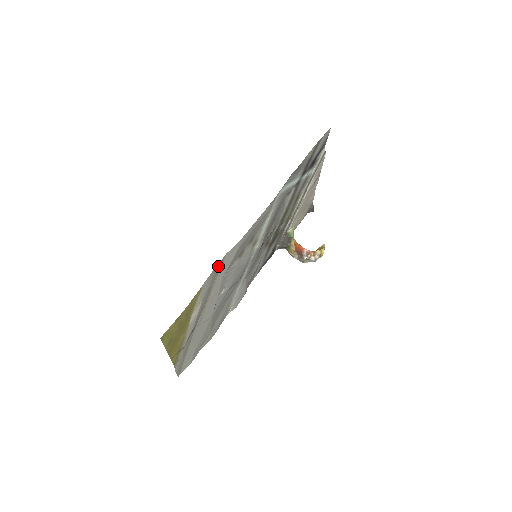
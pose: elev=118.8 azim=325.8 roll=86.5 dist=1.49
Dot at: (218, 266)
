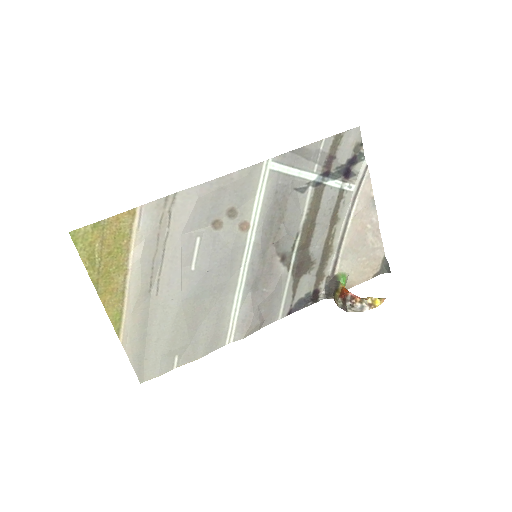
Dot at: (166, 203)
